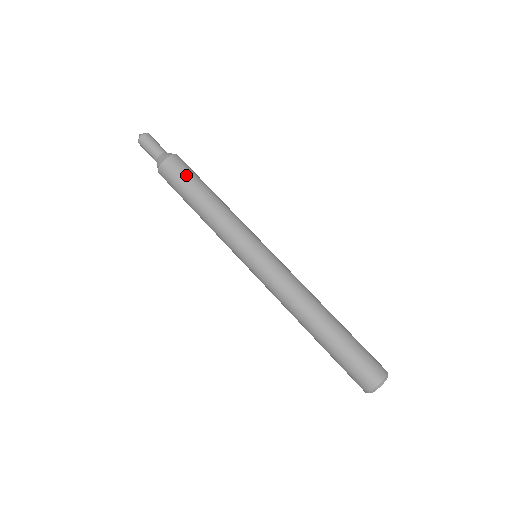
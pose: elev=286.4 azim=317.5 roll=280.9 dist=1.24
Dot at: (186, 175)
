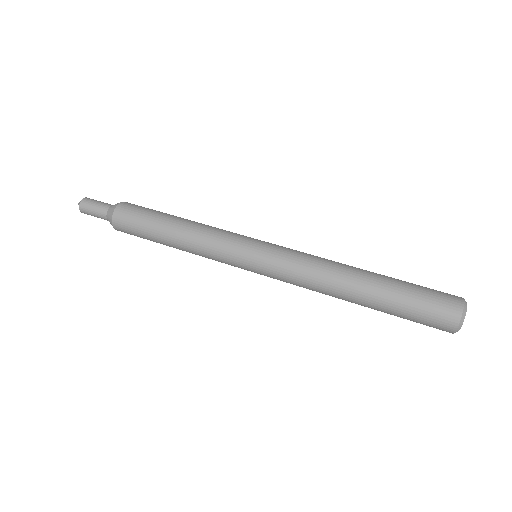
Dot at: occluded
